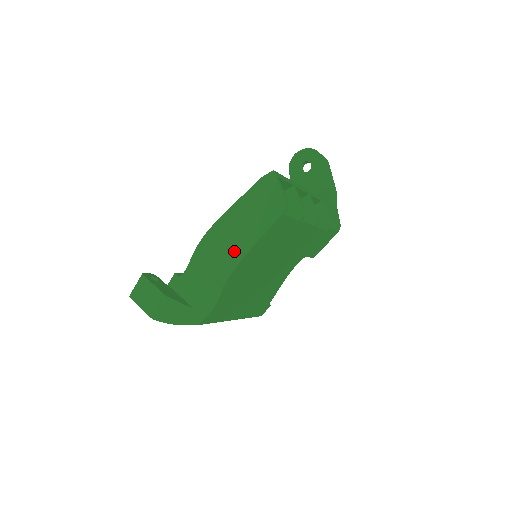
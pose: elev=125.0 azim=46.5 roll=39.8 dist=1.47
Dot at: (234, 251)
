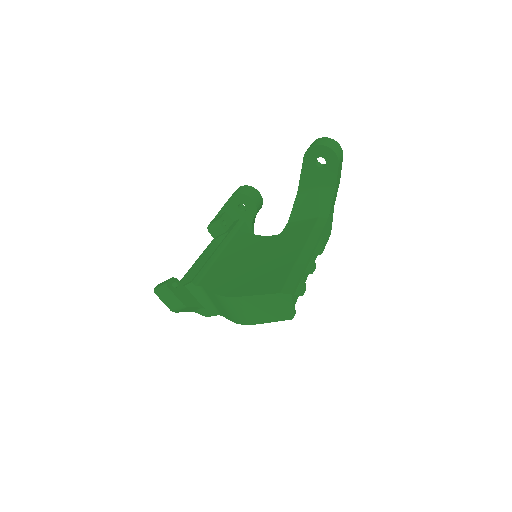
Dot at: (246, 318)
